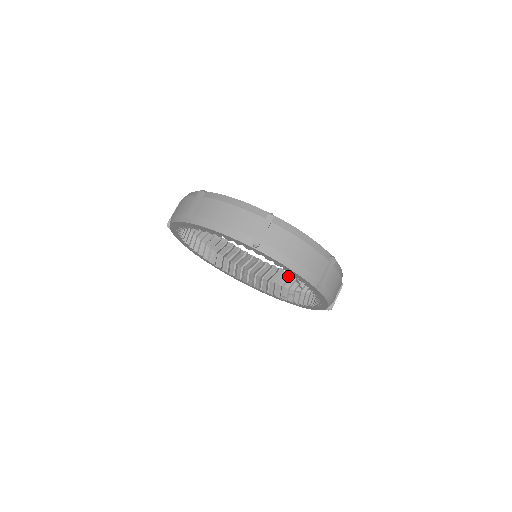
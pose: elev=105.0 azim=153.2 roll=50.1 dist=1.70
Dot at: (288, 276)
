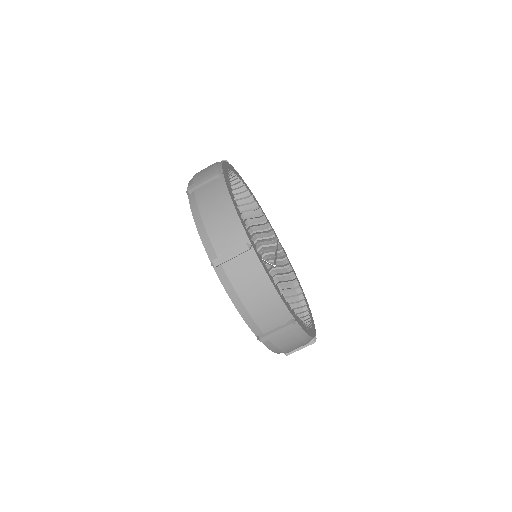
Dot at: (272, 239)
